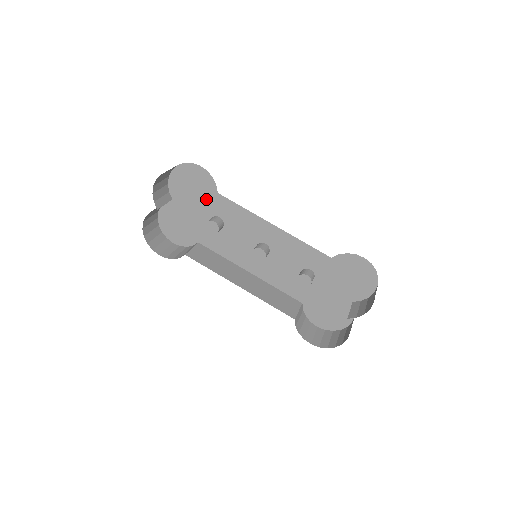
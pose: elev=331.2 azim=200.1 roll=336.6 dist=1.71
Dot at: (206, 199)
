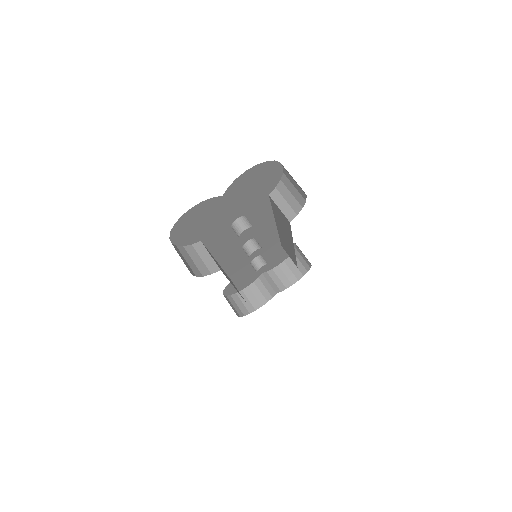
Dot at: (254, 199)
